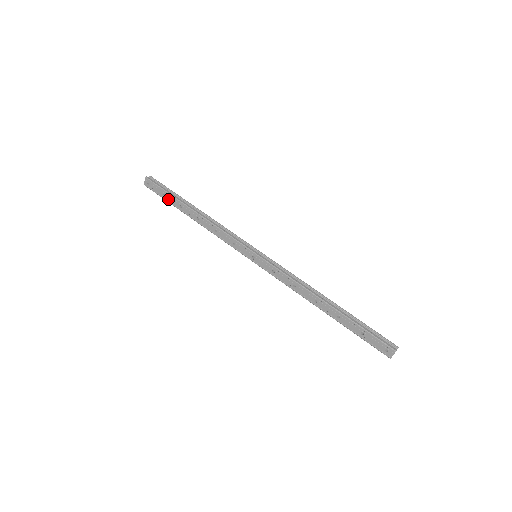
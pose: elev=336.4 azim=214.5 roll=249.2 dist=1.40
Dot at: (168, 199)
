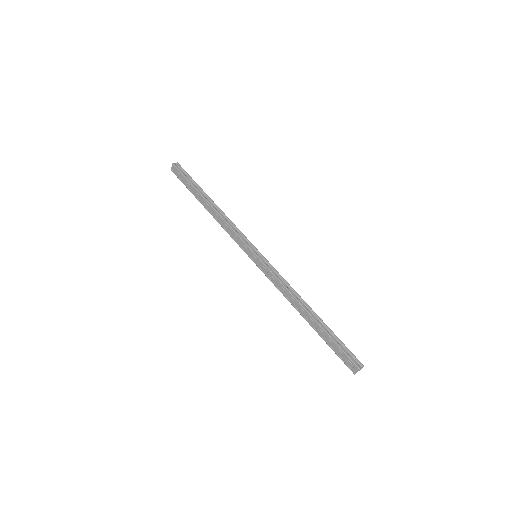
Dot at: (189, 188)
